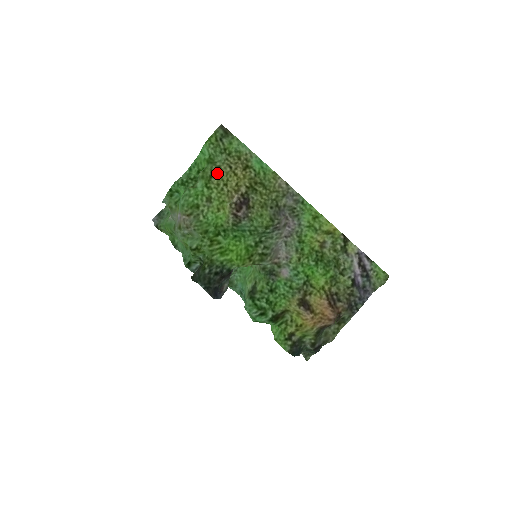
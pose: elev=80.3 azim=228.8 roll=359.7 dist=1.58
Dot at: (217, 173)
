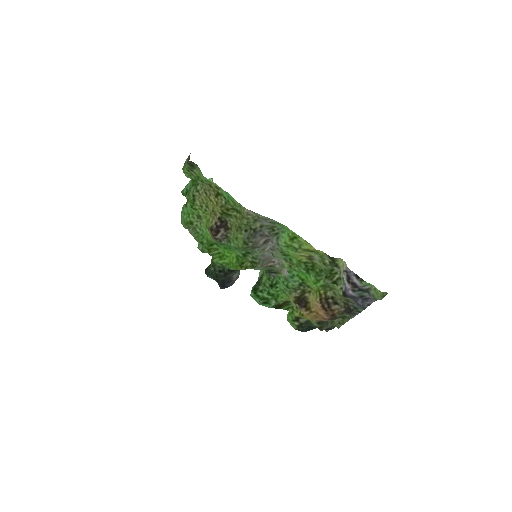
Dot at: (198, 197)
